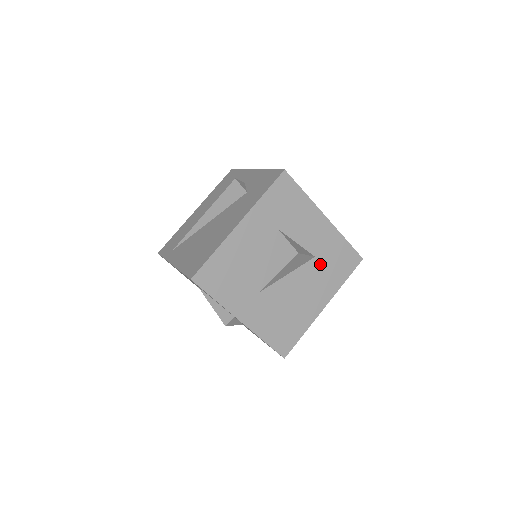
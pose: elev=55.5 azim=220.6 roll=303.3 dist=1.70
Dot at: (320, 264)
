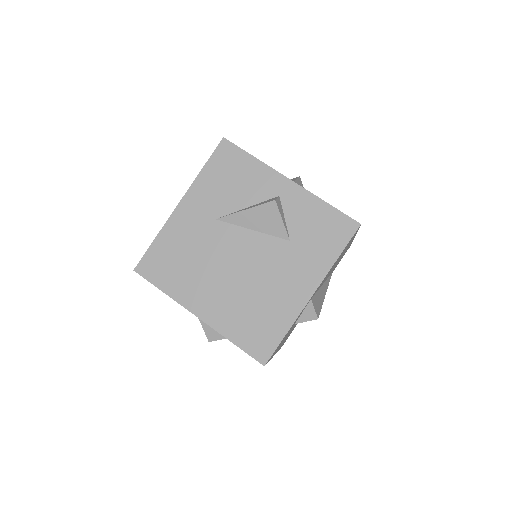
Dot at: occluded
